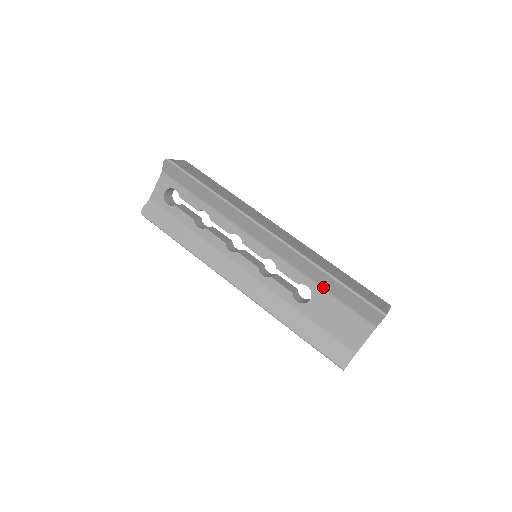
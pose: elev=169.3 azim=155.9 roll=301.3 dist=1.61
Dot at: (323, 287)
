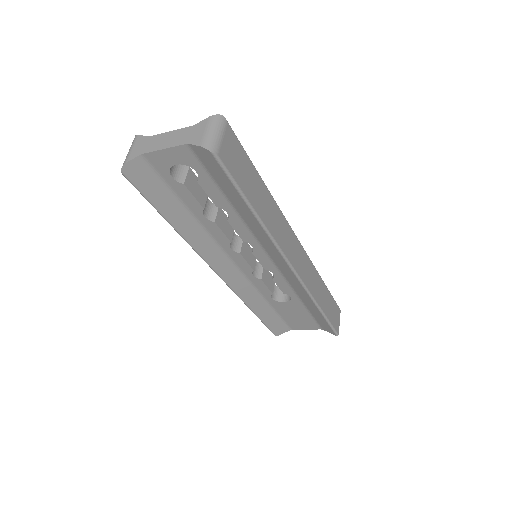
Dot at: (304, 304)
